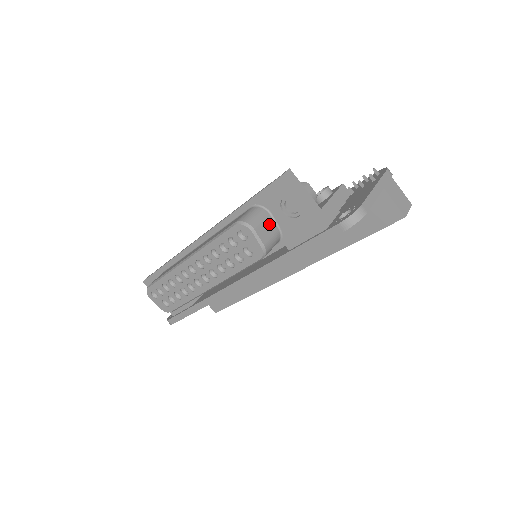
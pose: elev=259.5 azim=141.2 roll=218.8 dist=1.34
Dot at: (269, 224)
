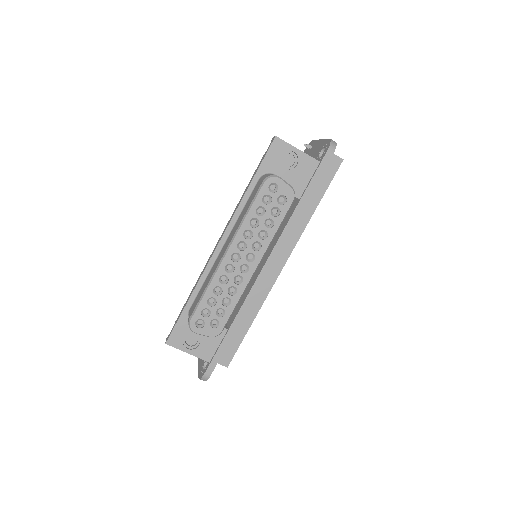
Dot at: occluded
